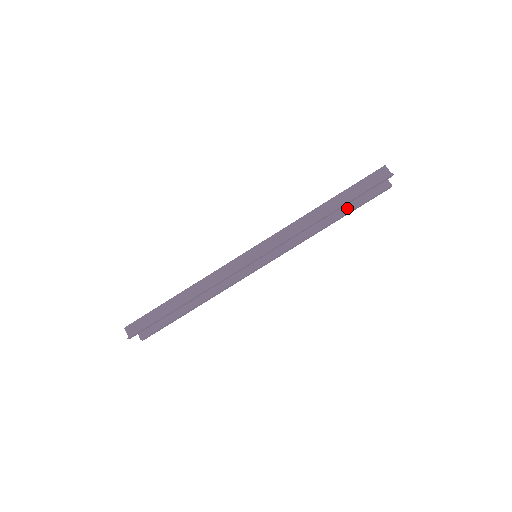
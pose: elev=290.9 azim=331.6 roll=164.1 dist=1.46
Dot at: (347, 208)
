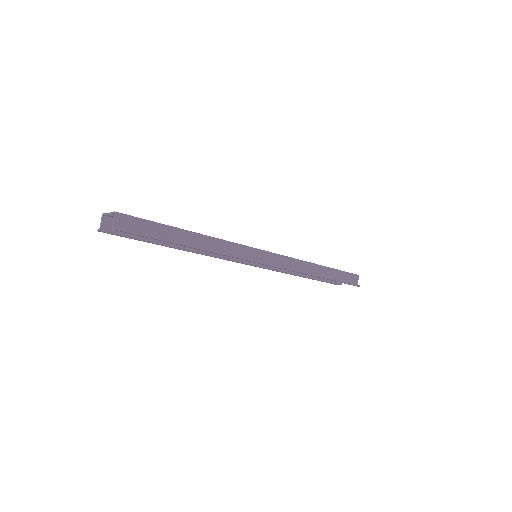
Dot at: occluded
